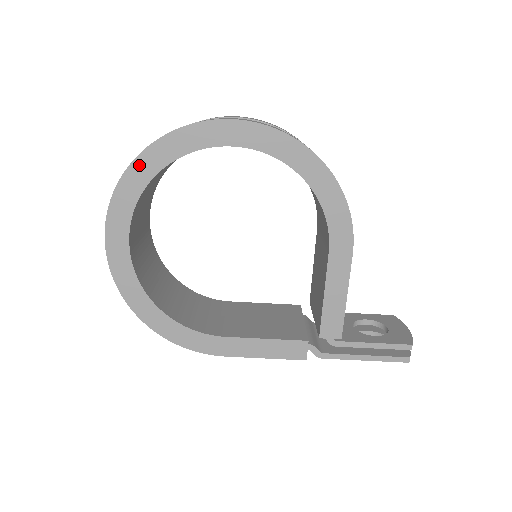
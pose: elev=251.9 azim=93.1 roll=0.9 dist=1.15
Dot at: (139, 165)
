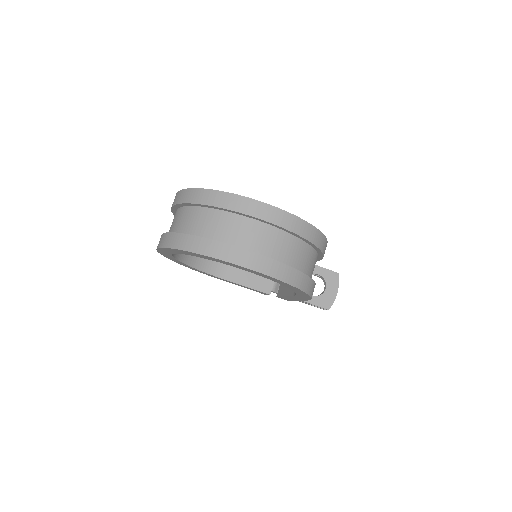
Dot at: (183, 251)
